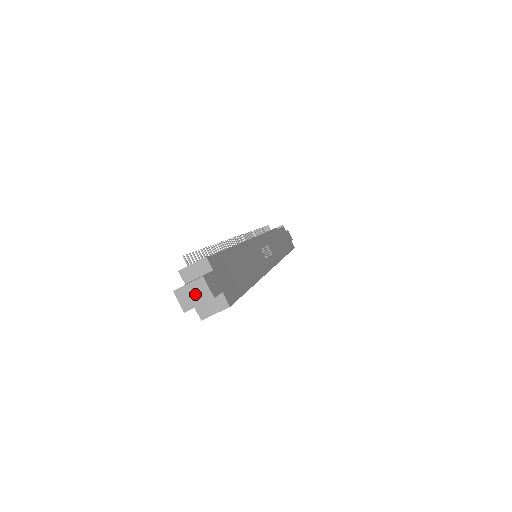
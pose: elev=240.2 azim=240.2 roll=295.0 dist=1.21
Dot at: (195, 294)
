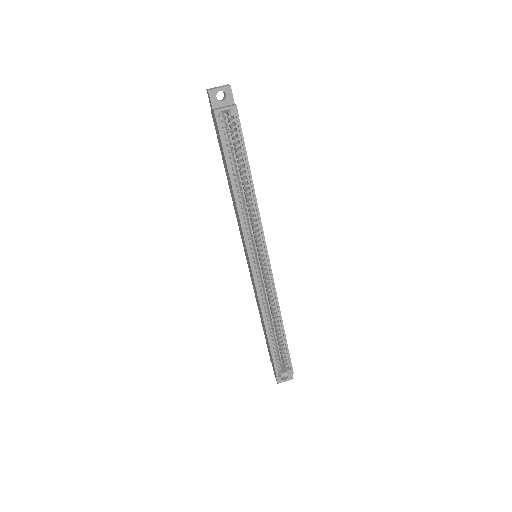
Dot at: (219, 87)
